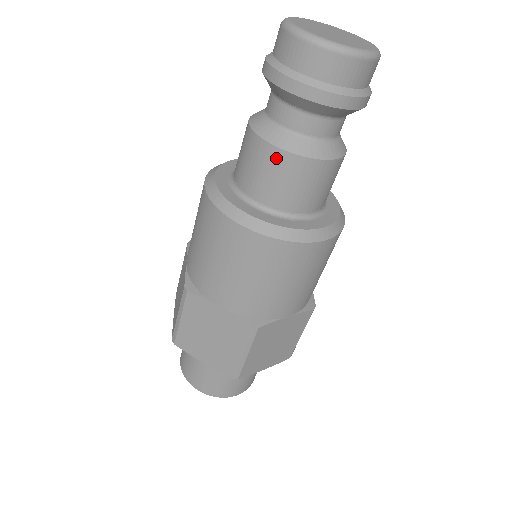
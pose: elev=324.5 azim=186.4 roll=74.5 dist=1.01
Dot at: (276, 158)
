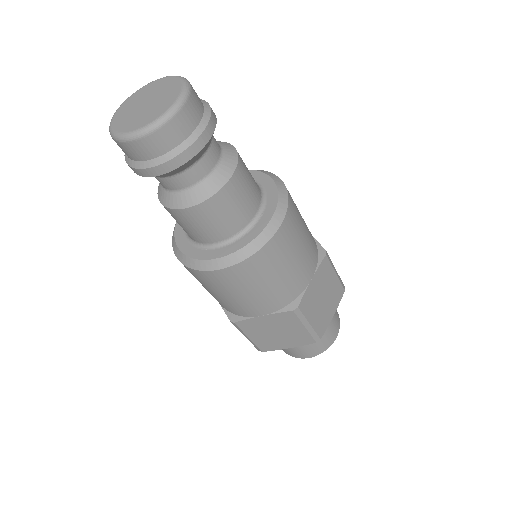
Dot at: occluded
